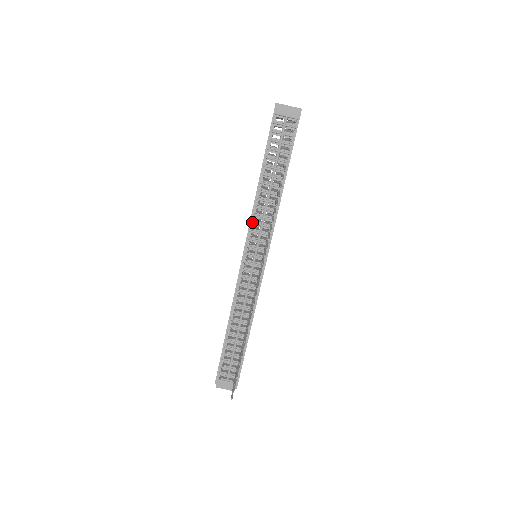
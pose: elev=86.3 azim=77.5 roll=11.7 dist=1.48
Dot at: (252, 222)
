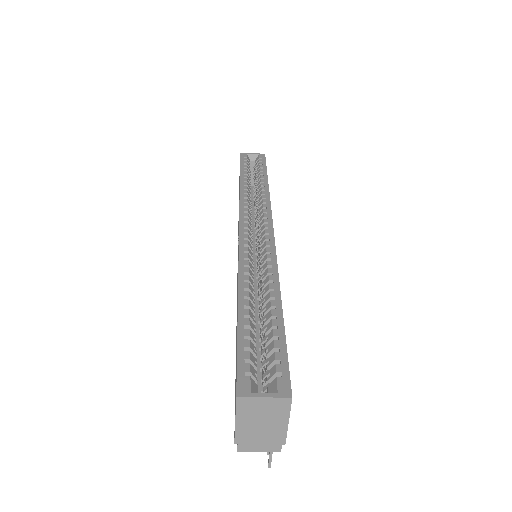
Dot at: occluded
